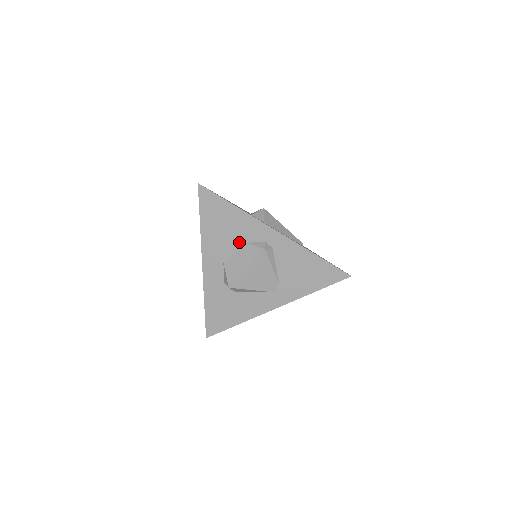
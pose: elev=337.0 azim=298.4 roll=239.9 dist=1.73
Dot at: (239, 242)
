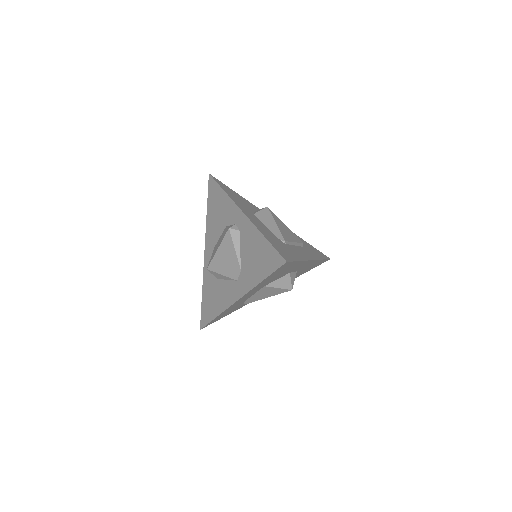
Dot at: (223, 226)
